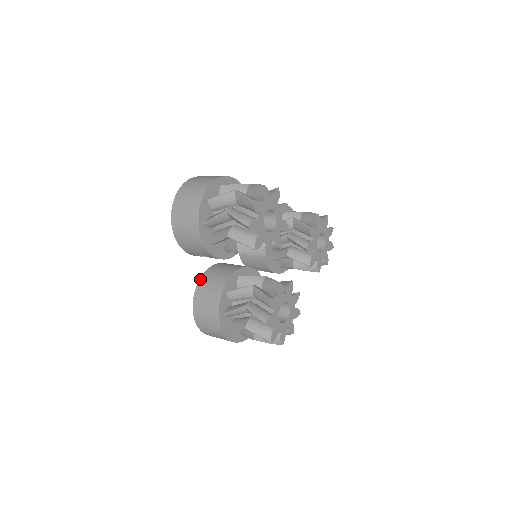
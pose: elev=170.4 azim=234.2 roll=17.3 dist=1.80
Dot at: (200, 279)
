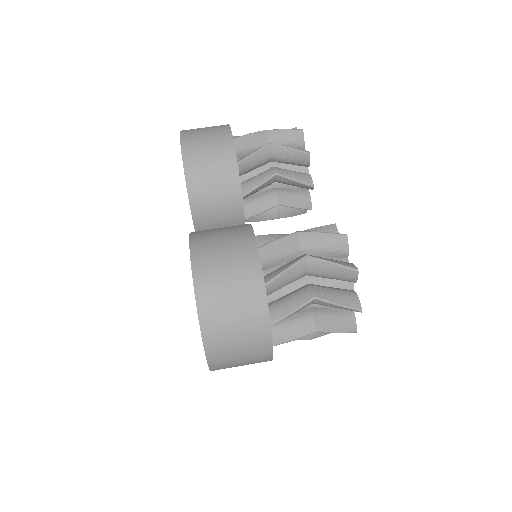
Dot at: occluded
